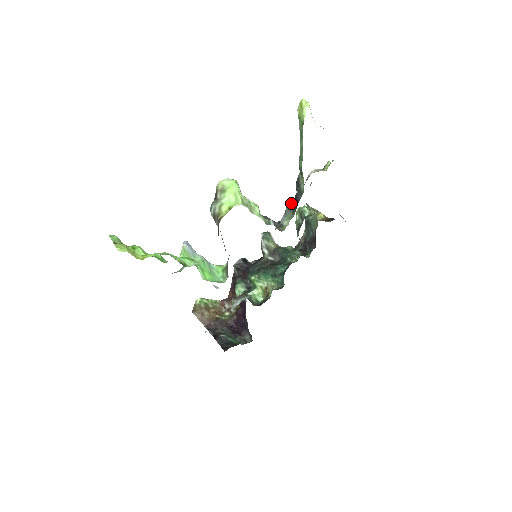
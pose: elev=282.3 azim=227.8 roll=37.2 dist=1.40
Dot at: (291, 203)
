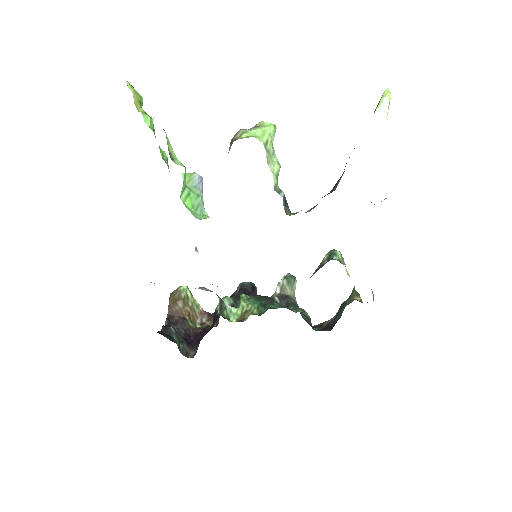
Dot at: occluded
